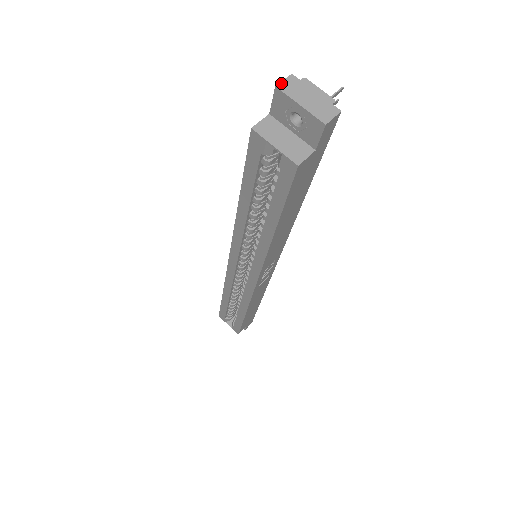
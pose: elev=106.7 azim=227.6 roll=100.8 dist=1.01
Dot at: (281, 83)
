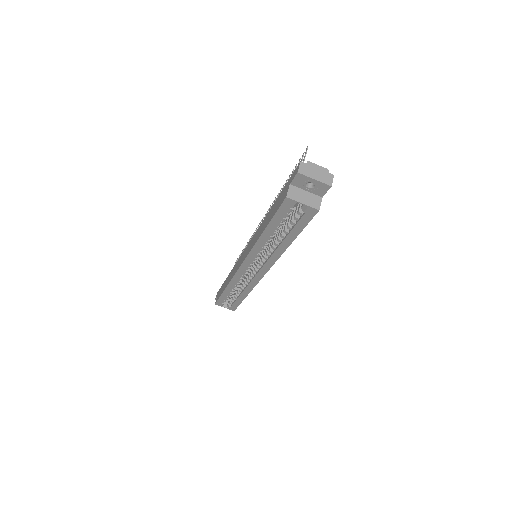
Dot at: (299, 169)
